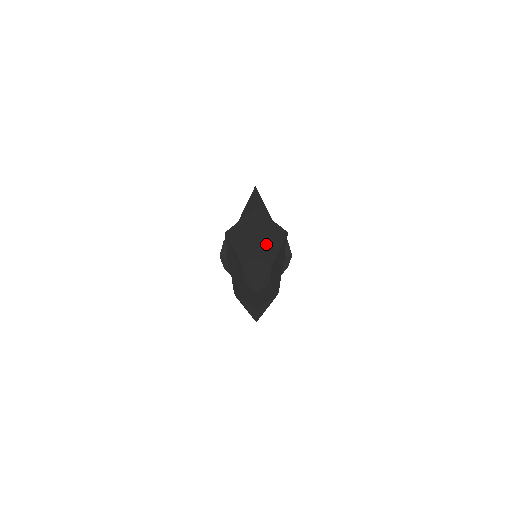
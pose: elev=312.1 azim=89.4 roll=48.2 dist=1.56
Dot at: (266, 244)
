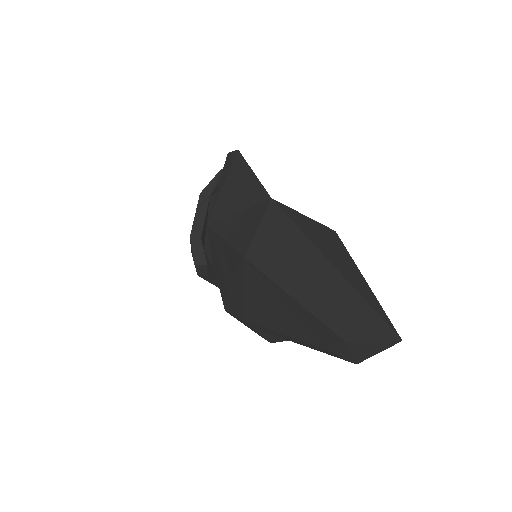
Dot at: (365, 289)
